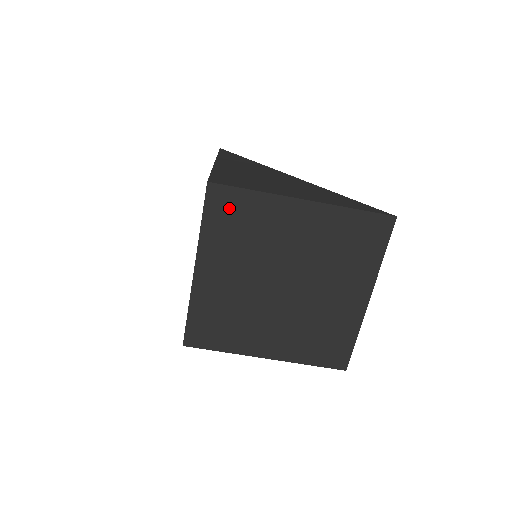
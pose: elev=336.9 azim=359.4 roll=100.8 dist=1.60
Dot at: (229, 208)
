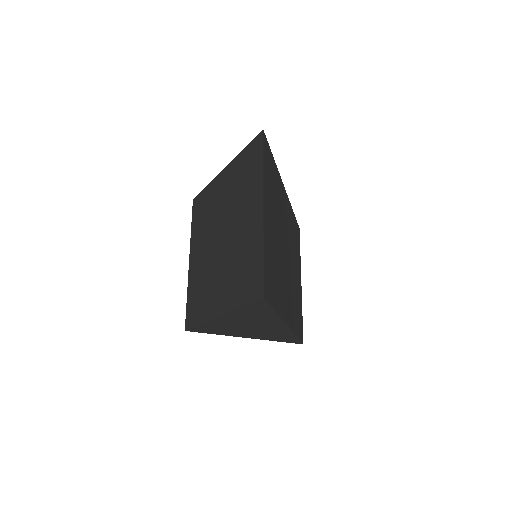
Dot at: (199, 206)
